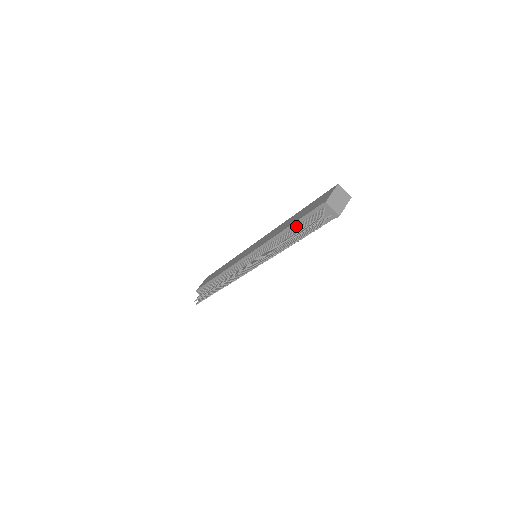
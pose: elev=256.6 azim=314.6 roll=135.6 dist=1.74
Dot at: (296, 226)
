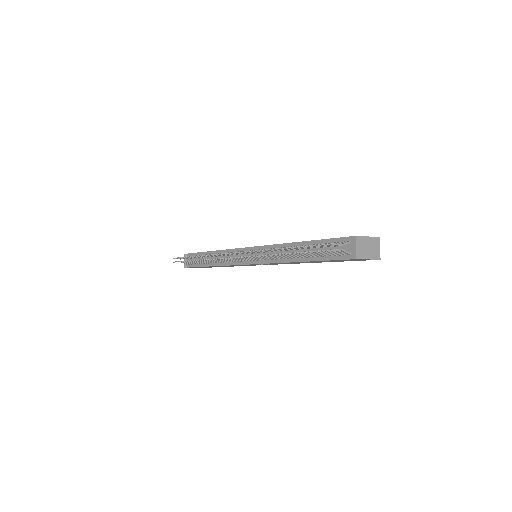
Dot at: occluded
